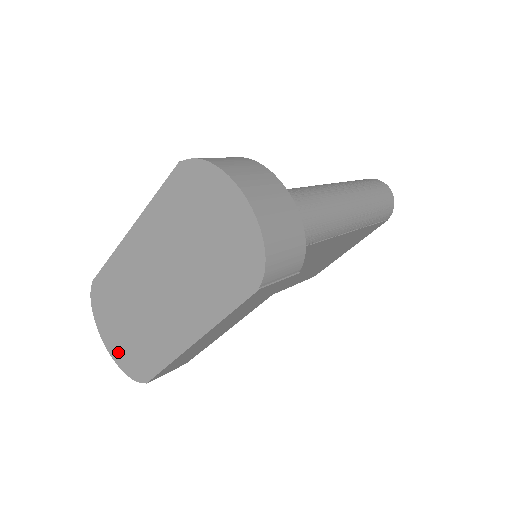
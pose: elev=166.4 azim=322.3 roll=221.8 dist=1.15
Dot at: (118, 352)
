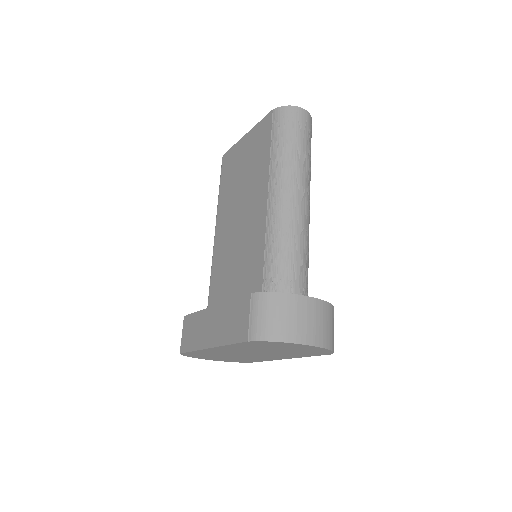
Dot at: (221, 360)
